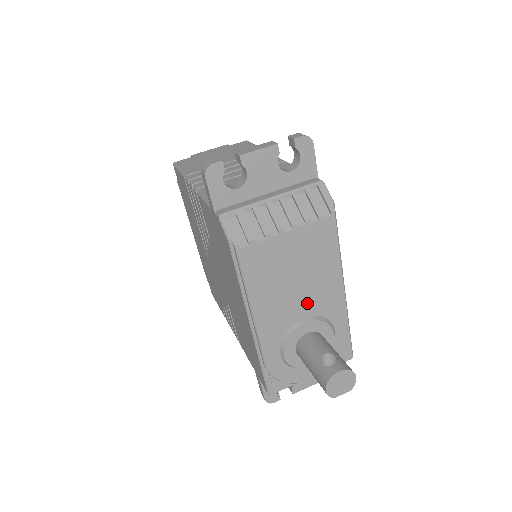
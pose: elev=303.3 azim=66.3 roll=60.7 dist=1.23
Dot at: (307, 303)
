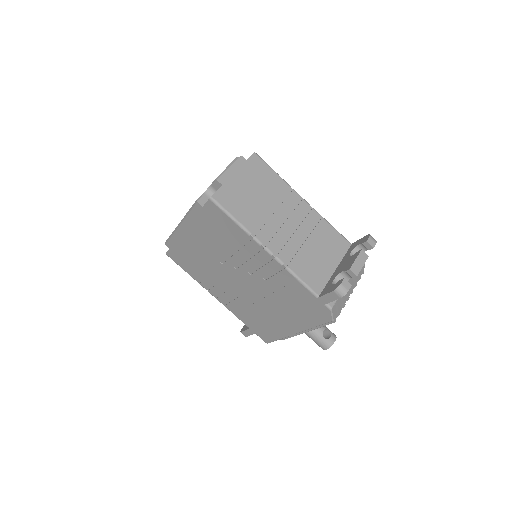
Dot at: occluded
